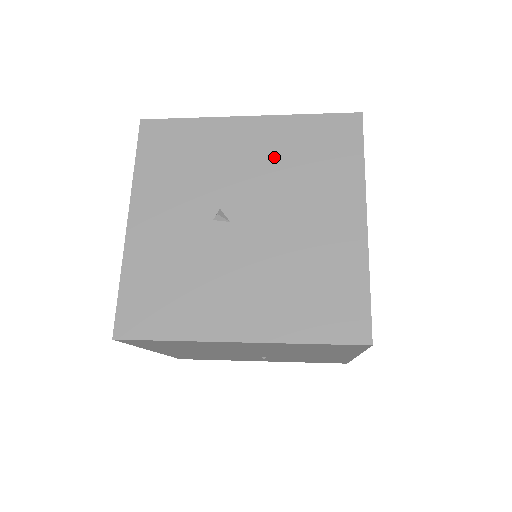
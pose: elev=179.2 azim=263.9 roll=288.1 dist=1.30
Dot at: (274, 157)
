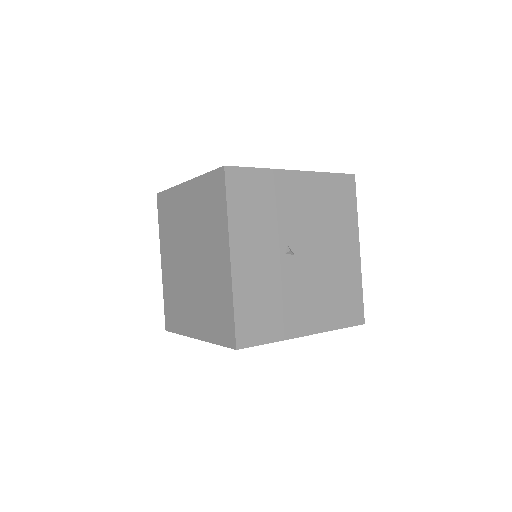
Dot at: (314, 205)
